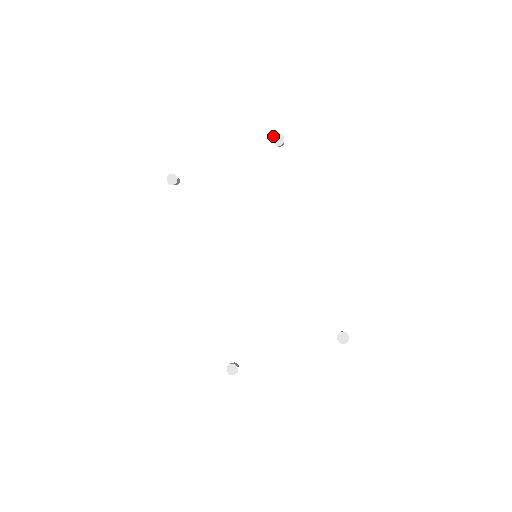
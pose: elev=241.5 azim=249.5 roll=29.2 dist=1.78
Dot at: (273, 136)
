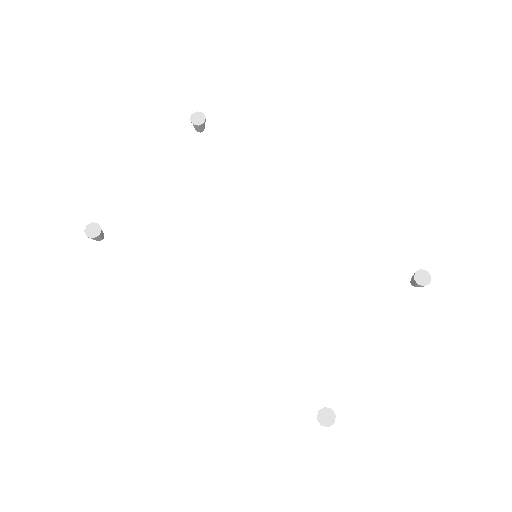
Dot at: occluded
